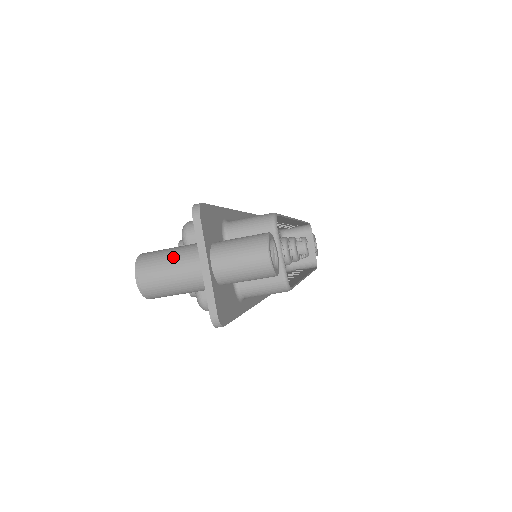
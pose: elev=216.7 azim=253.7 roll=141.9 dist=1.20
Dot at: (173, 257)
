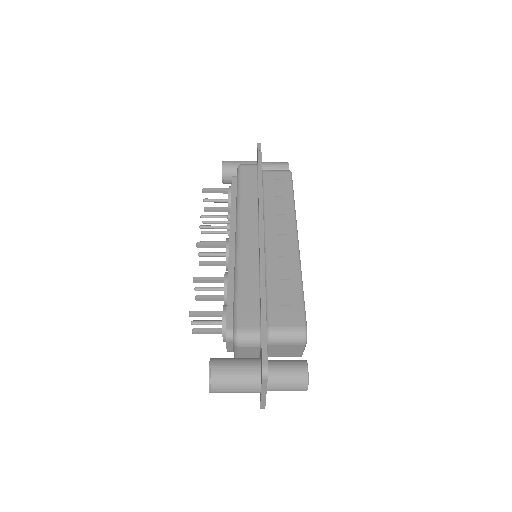
Dot at: (239, 384)
